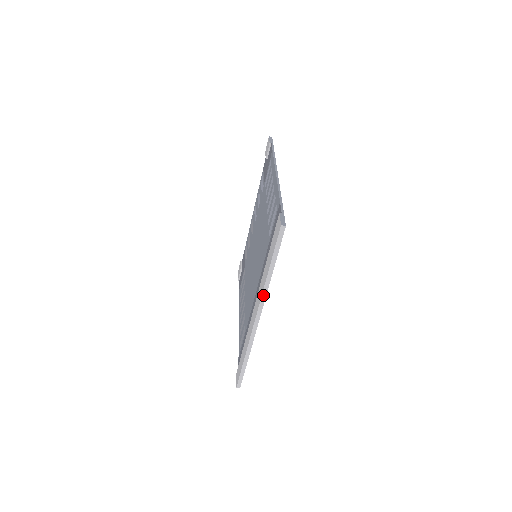
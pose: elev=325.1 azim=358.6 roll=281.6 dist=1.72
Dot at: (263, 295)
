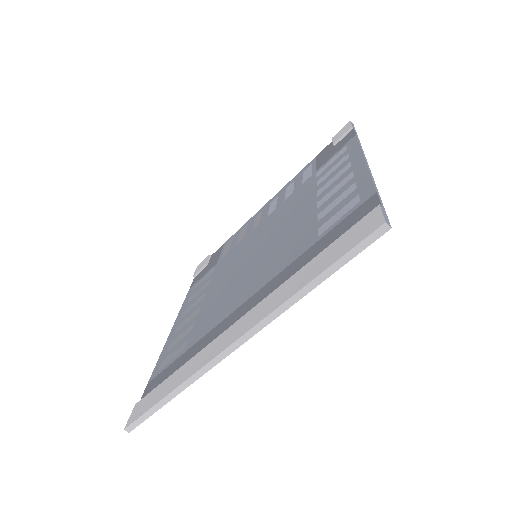
Dot at: (269, 317)
